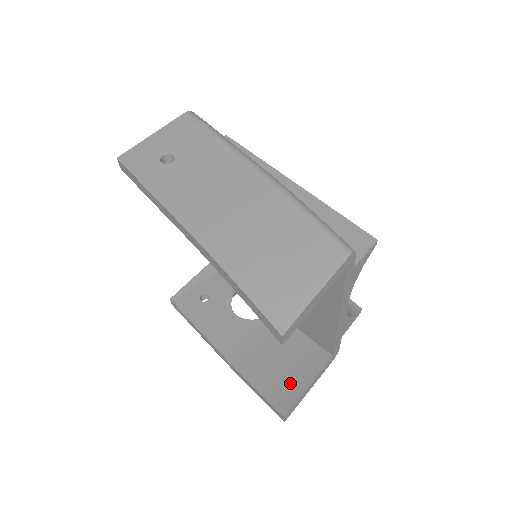
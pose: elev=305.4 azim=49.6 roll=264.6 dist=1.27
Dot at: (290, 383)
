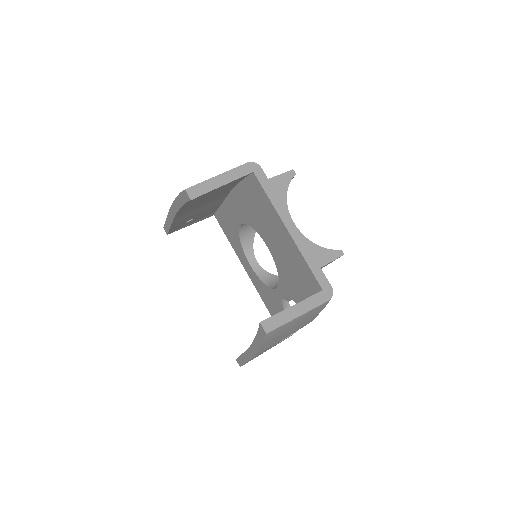
Dot at: occluded
